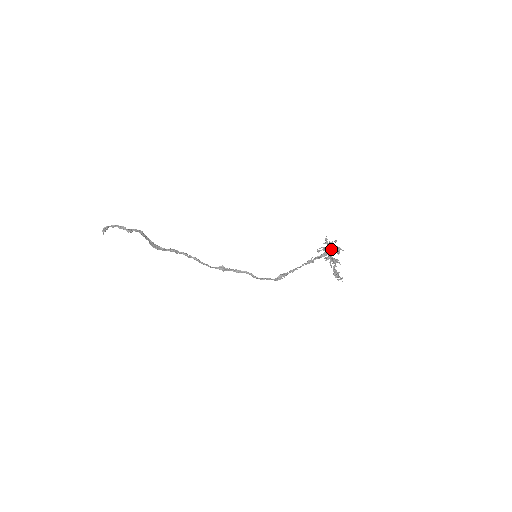
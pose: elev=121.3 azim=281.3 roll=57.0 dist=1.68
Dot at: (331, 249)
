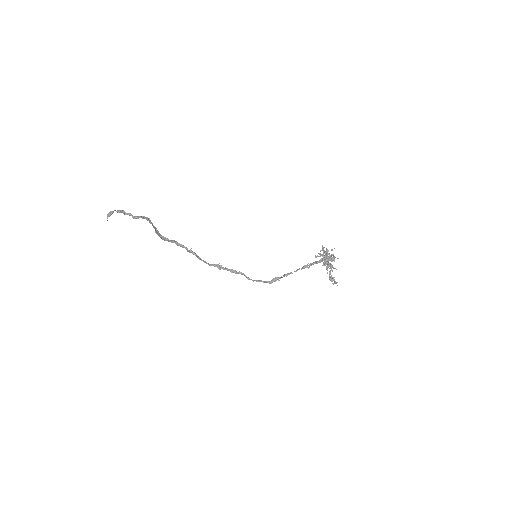
Dot at: occluded
